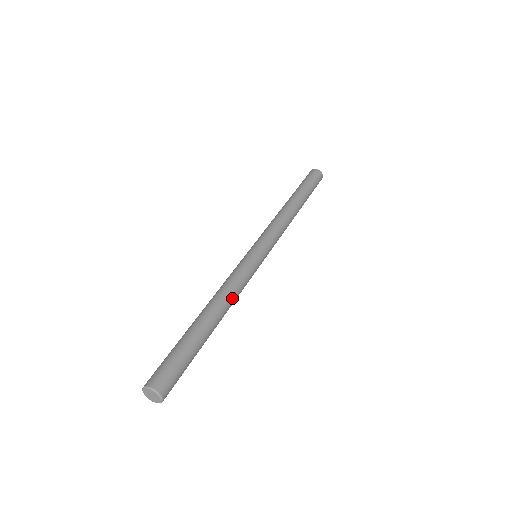
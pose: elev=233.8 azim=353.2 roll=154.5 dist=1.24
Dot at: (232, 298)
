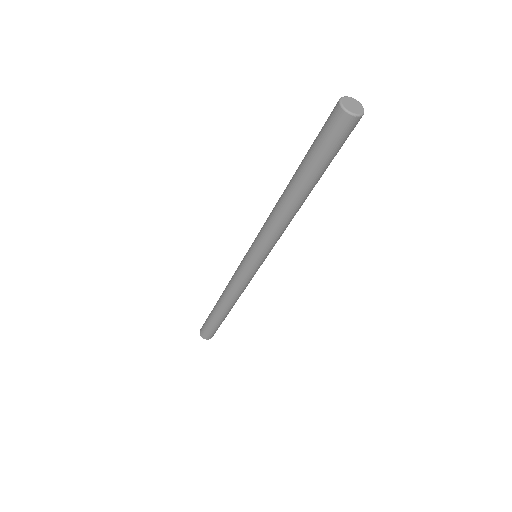
Dot at: occluded
